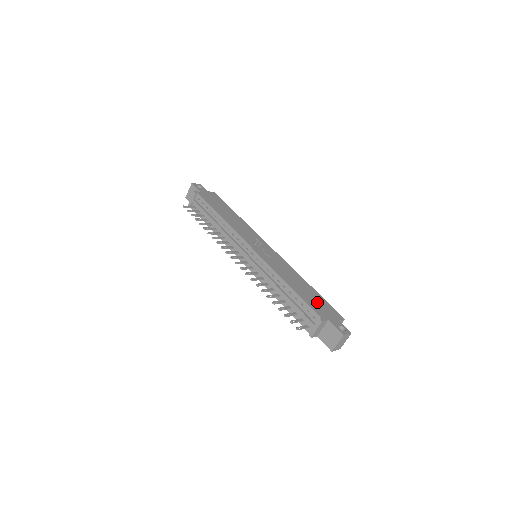
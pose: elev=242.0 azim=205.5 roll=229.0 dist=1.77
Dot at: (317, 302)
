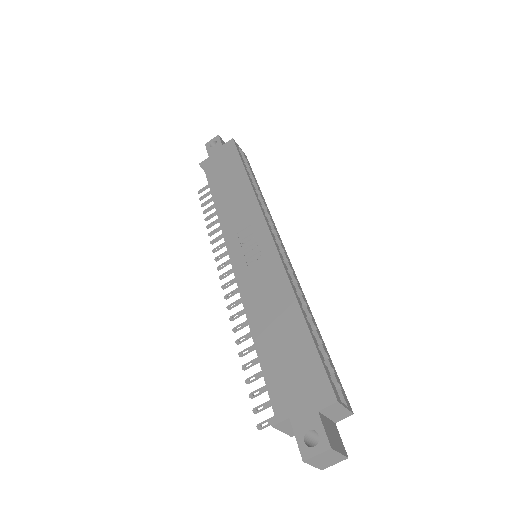
Dot at: (291, 366)
